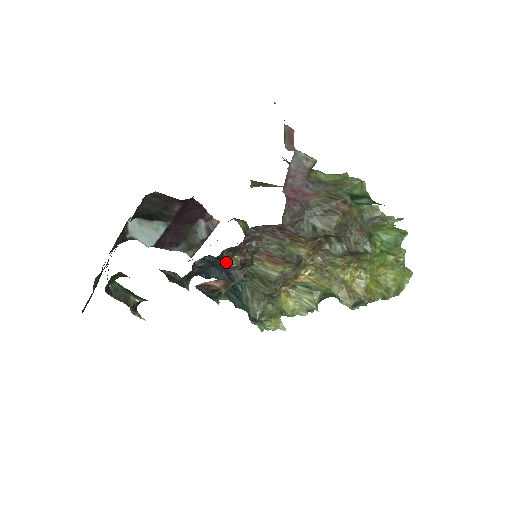
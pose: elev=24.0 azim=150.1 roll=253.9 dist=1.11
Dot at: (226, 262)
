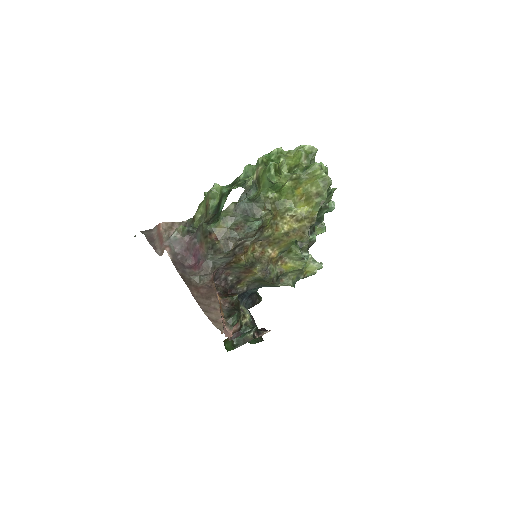
Dot at: (240, 292)
